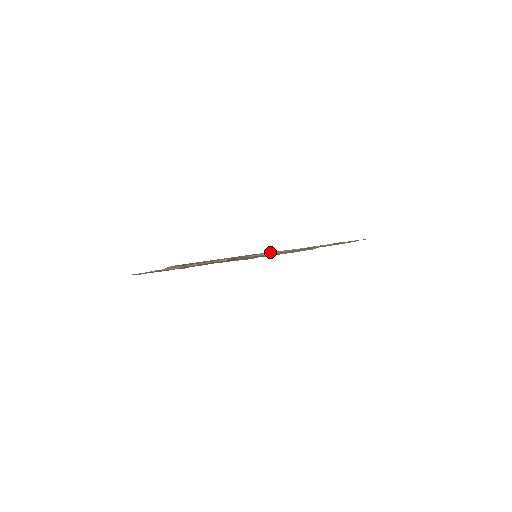
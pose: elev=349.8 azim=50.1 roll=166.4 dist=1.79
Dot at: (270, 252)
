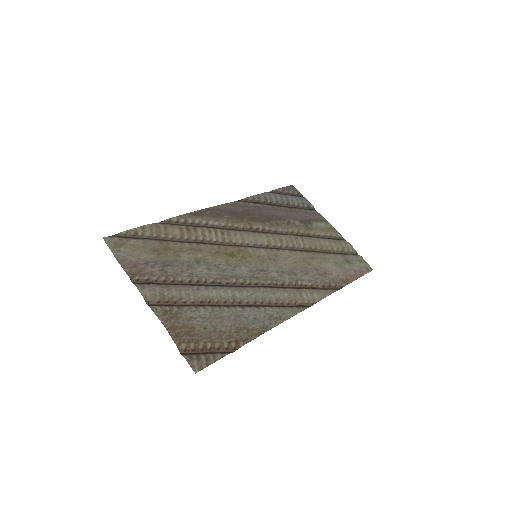
Dot at: (274, 322)
